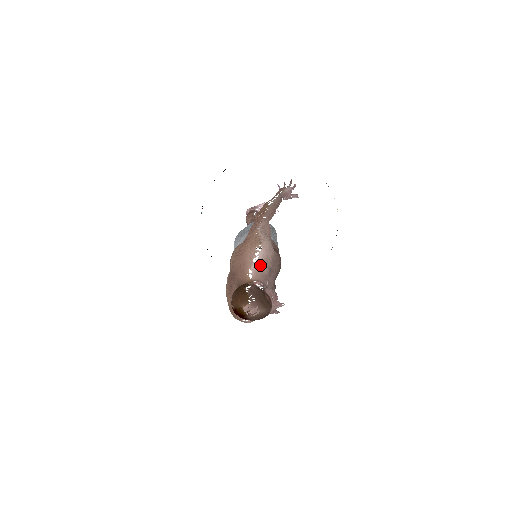
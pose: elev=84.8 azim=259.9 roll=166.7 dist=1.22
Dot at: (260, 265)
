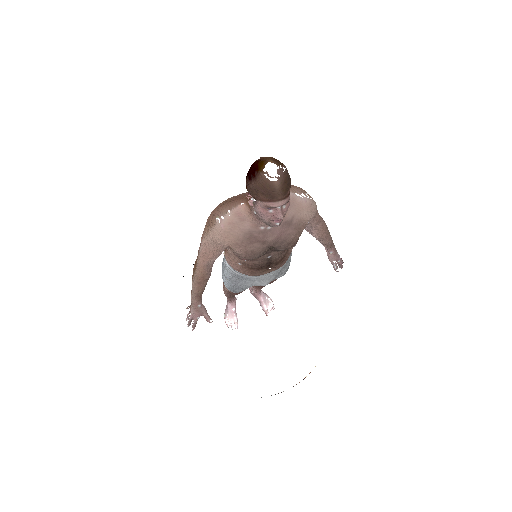
Dot at: (294, 202)
